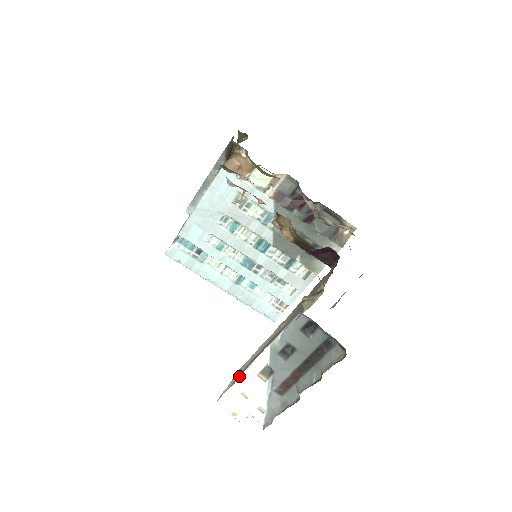
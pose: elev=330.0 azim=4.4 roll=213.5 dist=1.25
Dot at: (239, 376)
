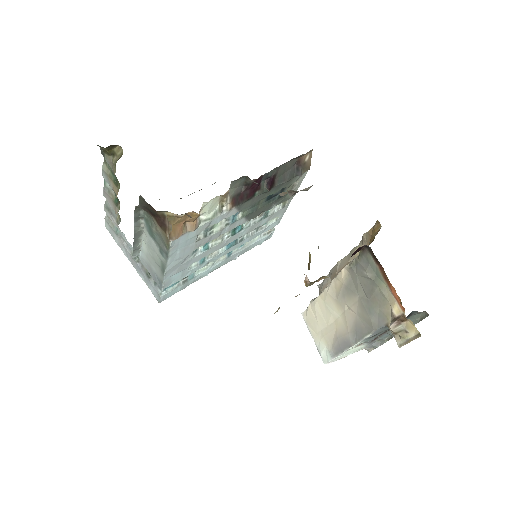
Dot at: (338, 354)
